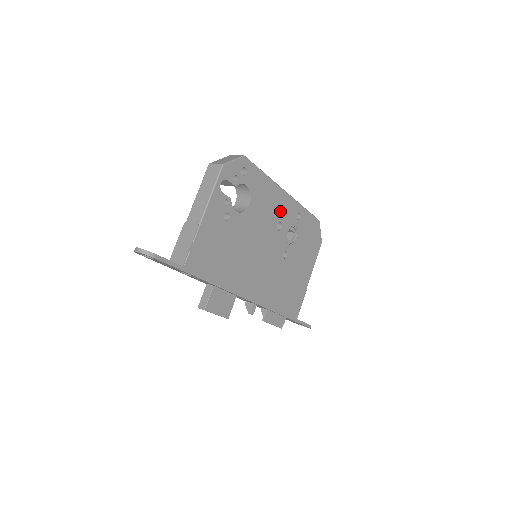
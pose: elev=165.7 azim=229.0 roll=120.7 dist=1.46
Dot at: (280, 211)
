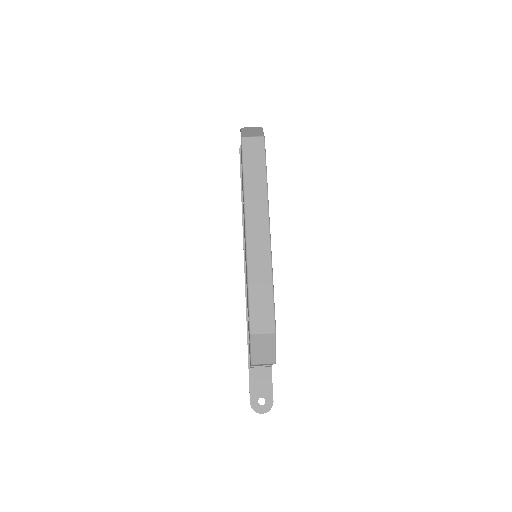
Dot at: occluded
